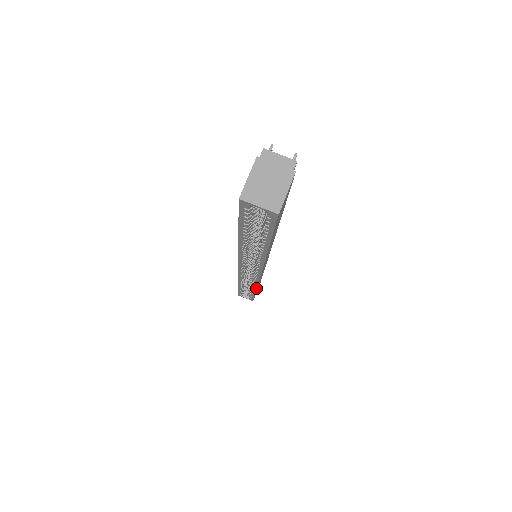
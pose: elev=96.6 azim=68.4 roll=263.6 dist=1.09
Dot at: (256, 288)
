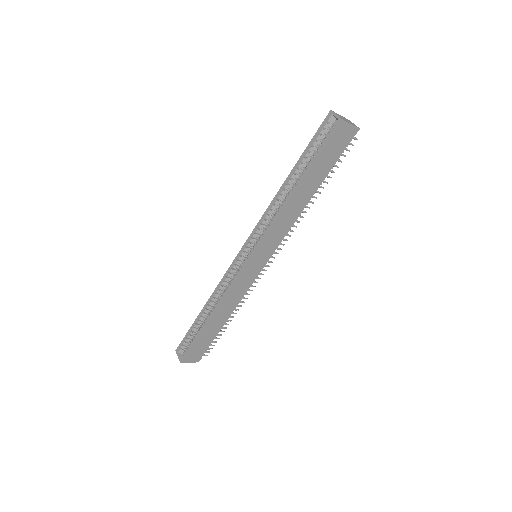
Dot at: (220, 302)
